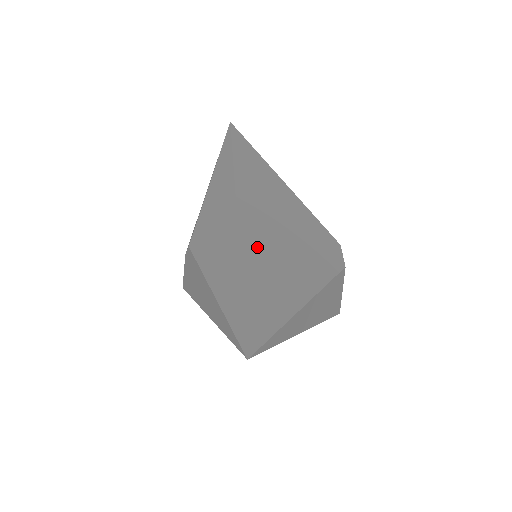
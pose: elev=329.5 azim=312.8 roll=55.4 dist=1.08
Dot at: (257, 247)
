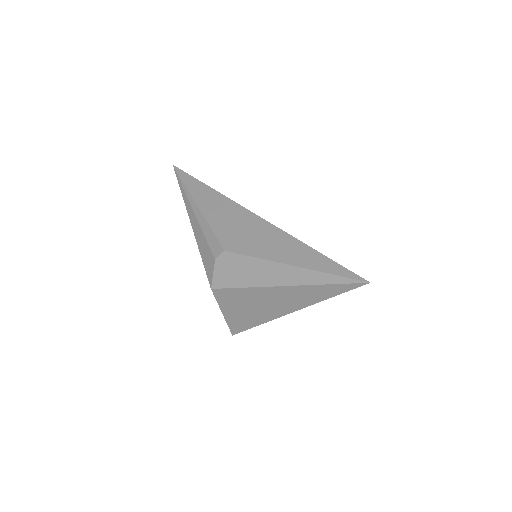
Dot at: occluded
